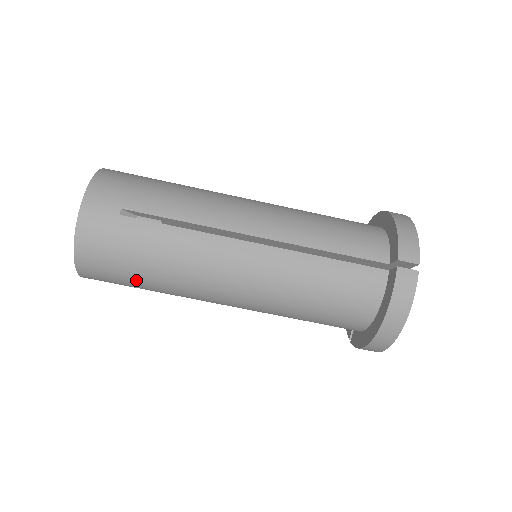
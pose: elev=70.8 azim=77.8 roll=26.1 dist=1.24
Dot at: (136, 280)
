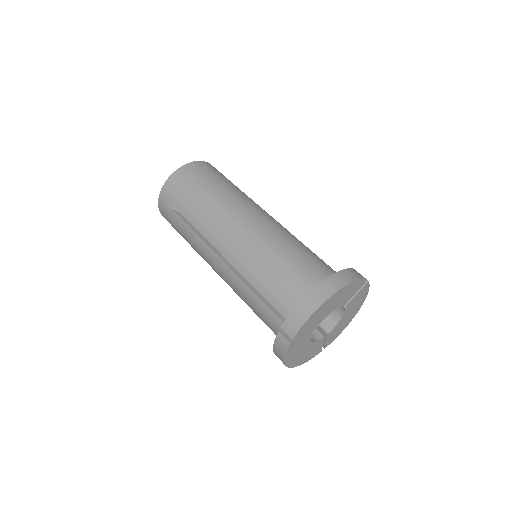
Dot at: (201, 189)
